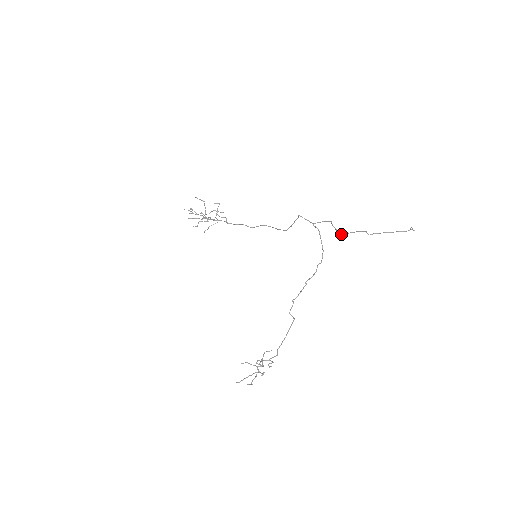
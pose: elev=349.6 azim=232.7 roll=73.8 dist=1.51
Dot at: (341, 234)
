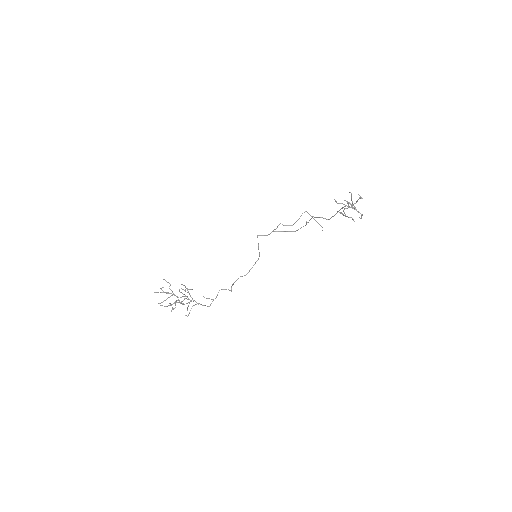
Dot at: occluded
